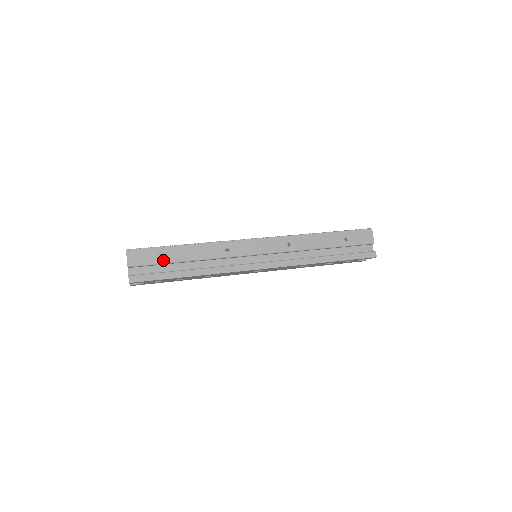
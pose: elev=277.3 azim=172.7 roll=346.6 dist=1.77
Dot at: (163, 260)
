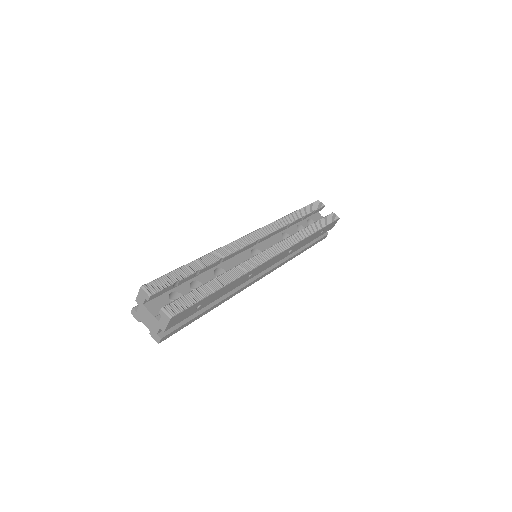
Dot at: (198, 310)
